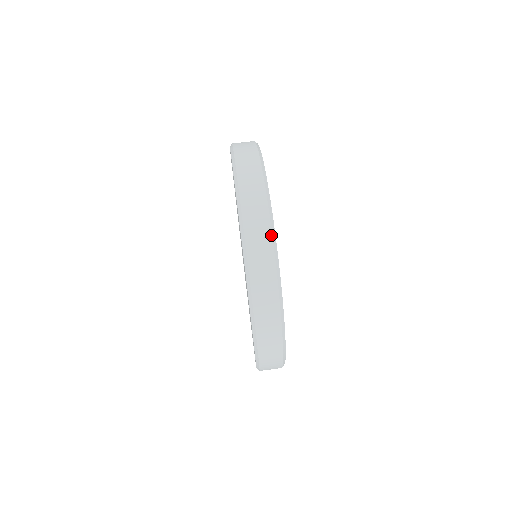
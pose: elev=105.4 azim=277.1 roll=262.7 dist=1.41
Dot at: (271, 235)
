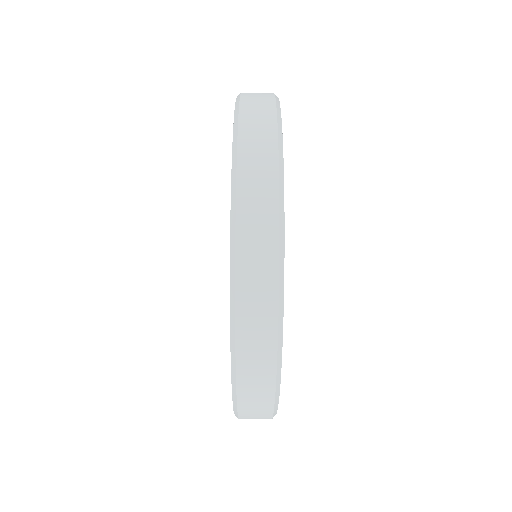
Dot at: occluded
